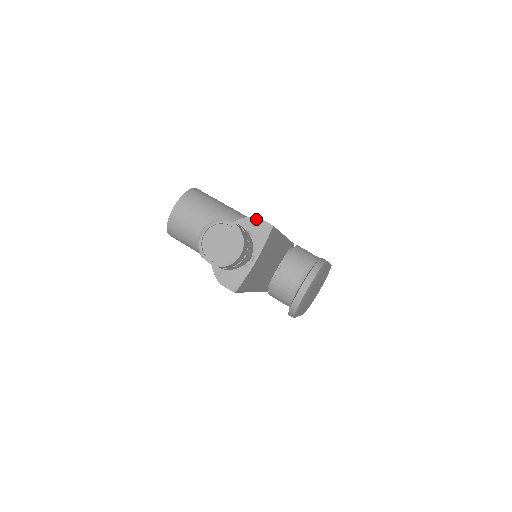
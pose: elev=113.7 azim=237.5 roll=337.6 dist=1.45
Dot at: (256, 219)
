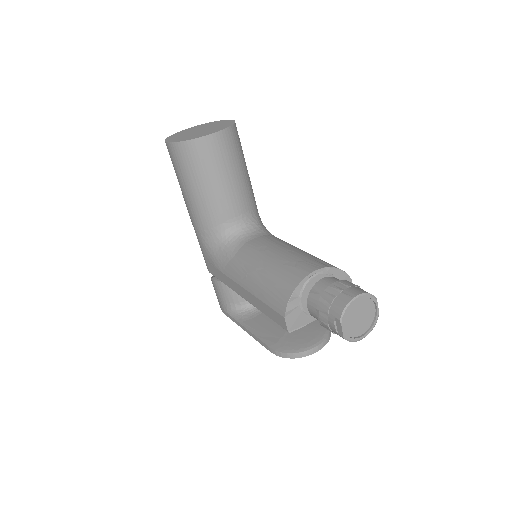
Dot at: (350, 280)
